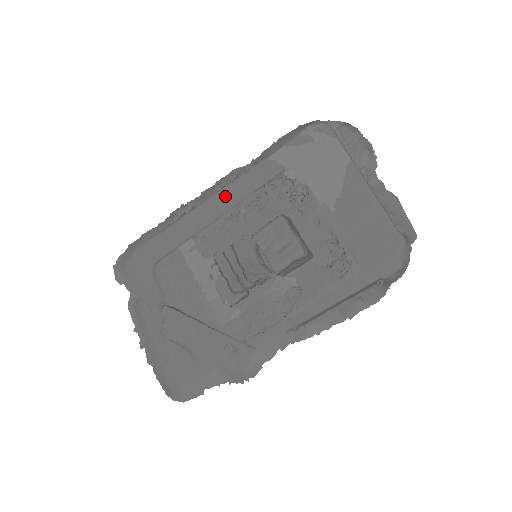
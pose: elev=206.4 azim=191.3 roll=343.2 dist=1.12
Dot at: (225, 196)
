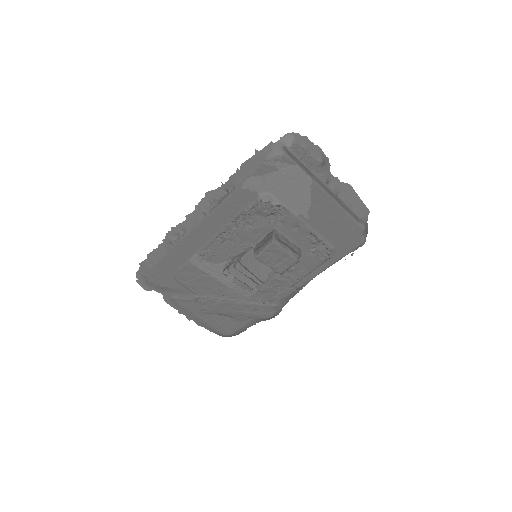
Dot at: (212, 221)
